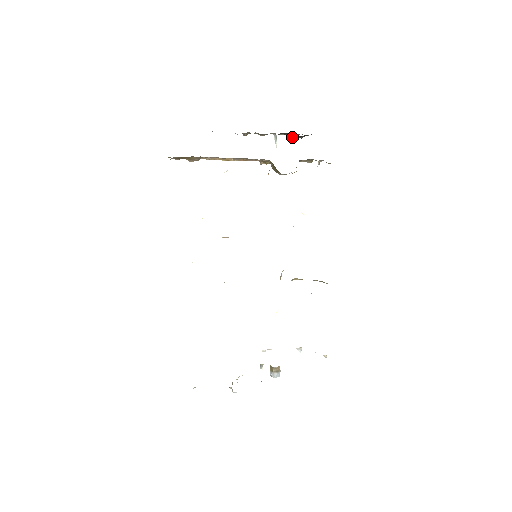
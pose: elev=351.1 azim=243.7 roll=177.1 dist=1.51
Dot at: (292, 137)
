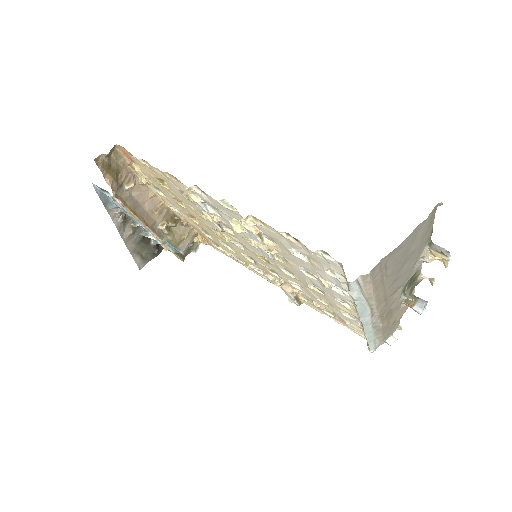
Dot at: (154, 243)
